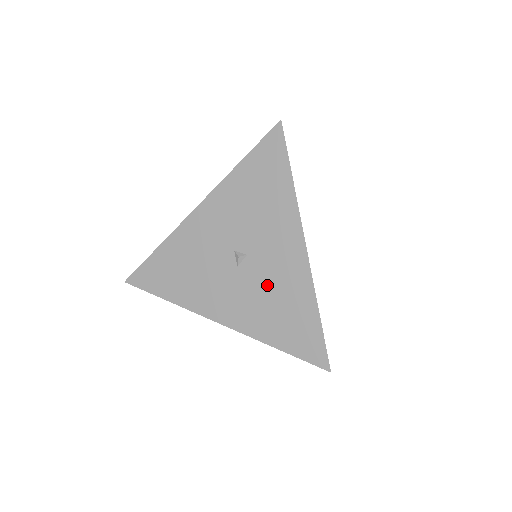
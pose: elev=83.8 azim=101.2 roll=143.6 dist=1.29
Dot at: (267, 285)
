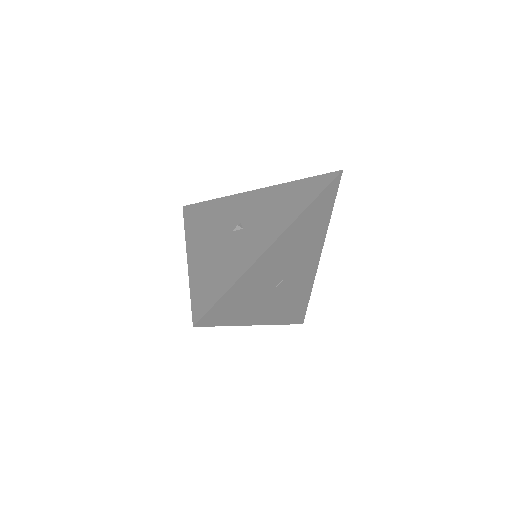
Dot at: (230, 251)
